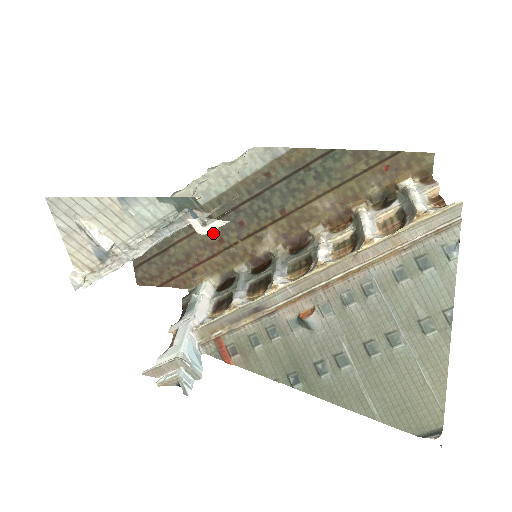
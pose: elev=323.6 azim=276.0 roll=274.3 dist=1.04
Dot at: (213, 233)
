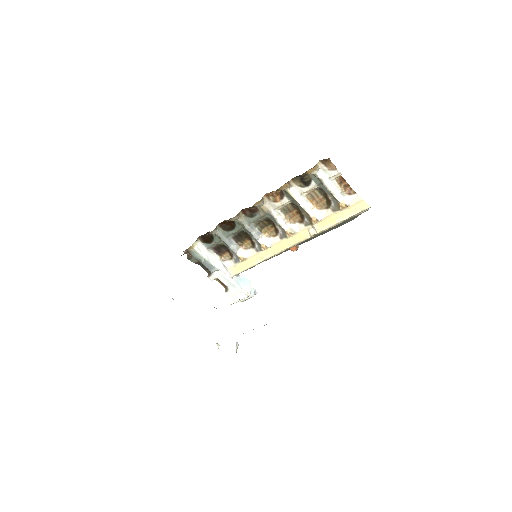
Dot at: occluded
